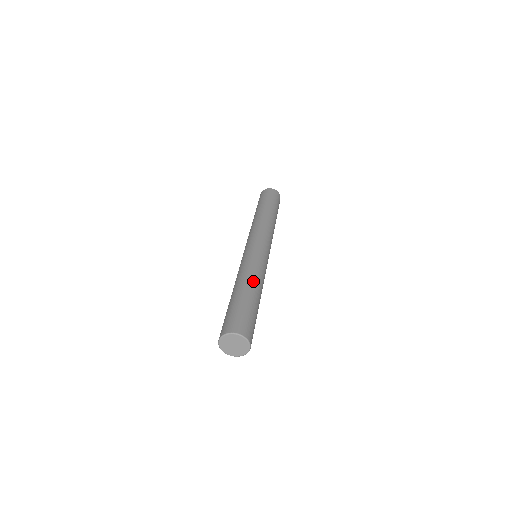
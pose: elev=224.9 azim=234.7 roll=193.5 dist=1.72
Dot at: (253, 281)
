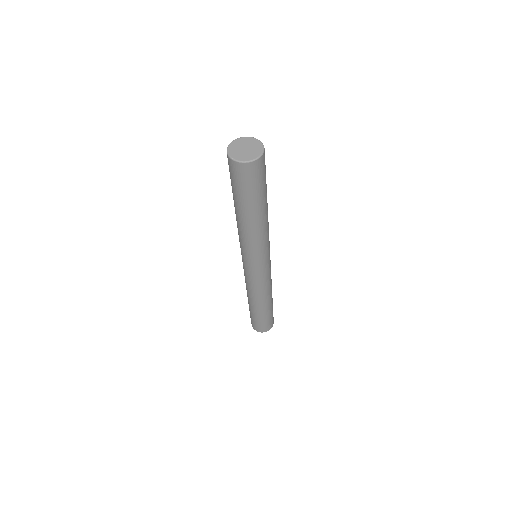
Dot at: occluded
